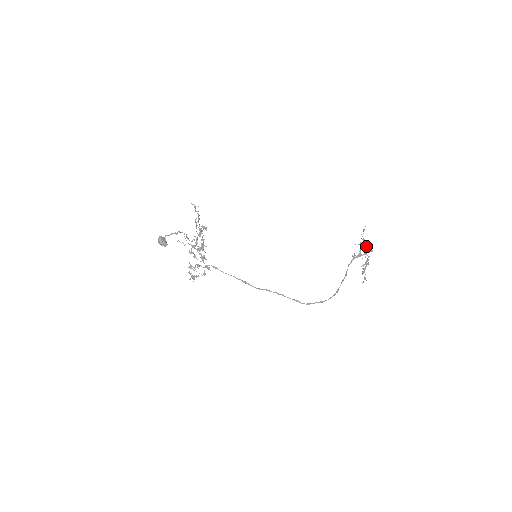
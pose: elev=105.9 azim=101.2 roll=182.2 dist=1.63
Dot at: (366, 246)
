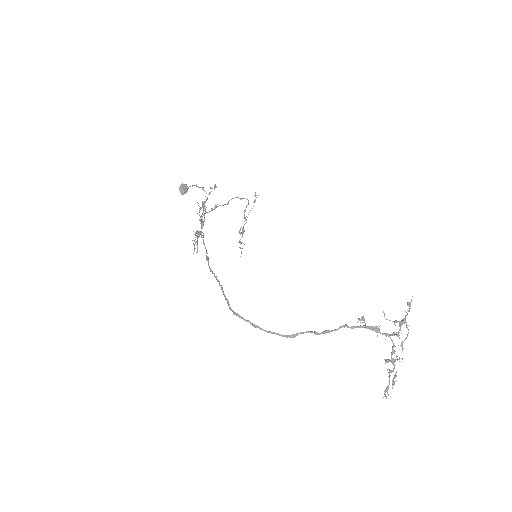
Dot at: (400, 329)
